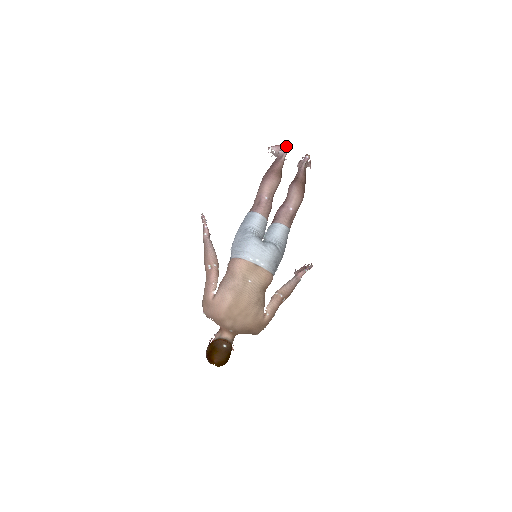
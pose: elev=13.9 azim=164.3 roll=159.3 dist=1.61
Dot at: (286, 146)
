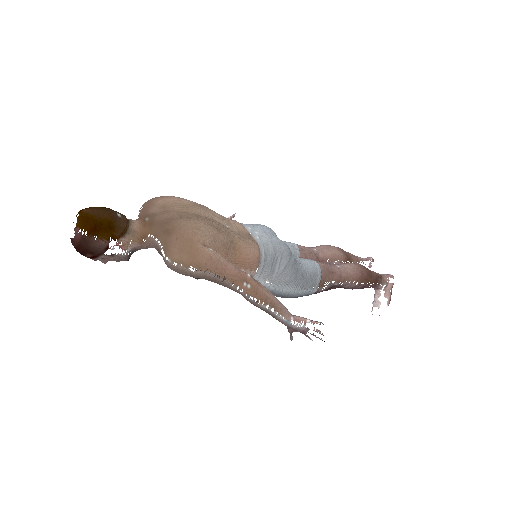
Dot at: occluded
